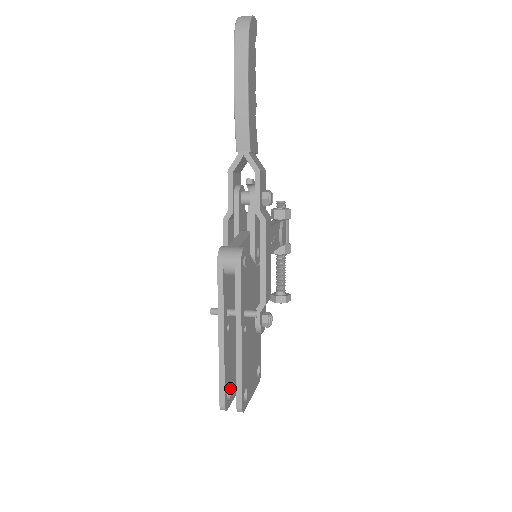
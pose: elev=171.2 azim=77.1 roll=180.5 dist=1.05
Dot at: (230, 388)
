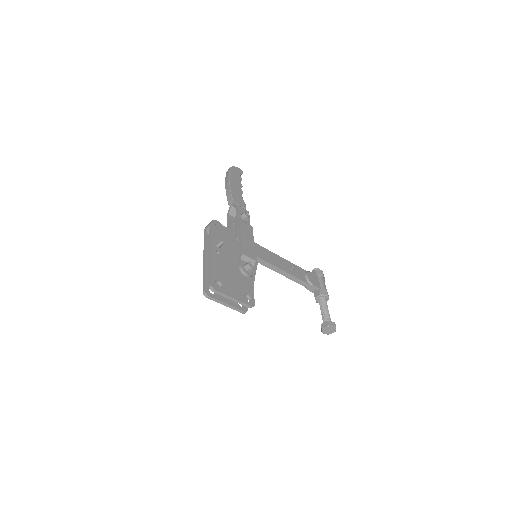
Dot at: occluded
